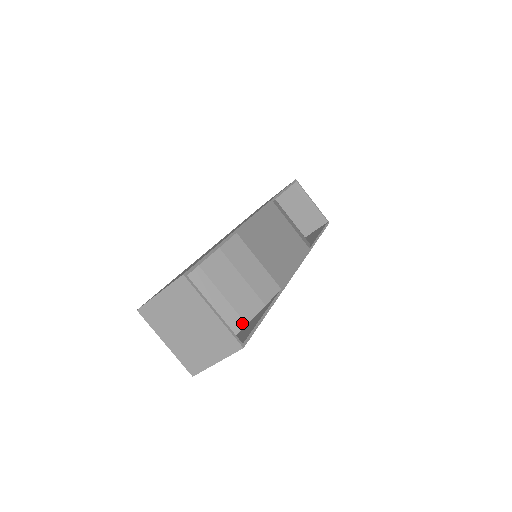
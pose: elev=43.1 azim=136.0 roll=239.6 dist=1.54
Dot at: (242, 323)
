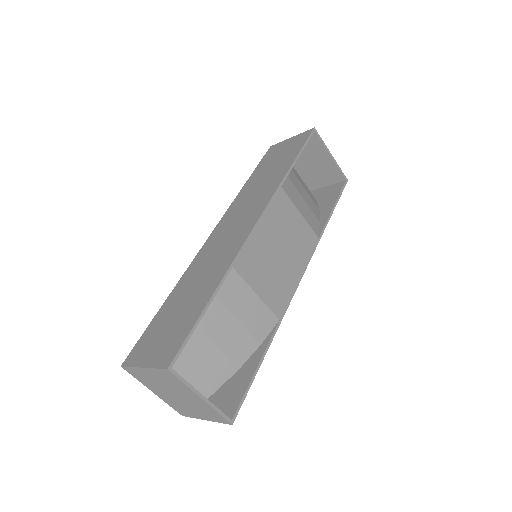
Dot at: (234, 368)
